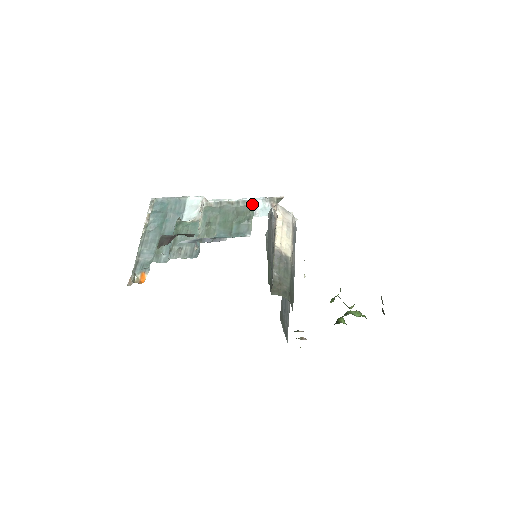
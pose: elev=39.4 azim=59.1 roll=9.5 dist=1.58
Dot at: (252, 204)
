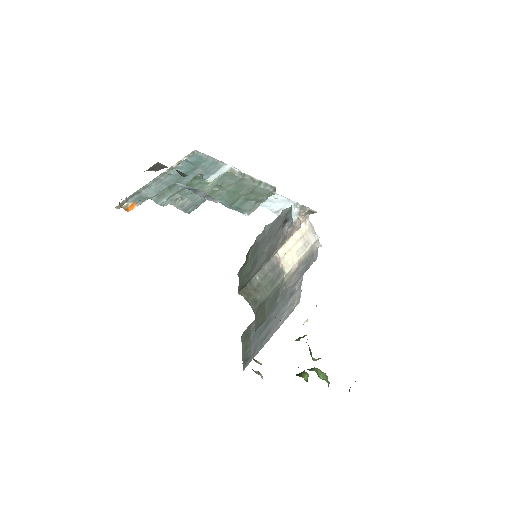
Dot at: (272, 191)
